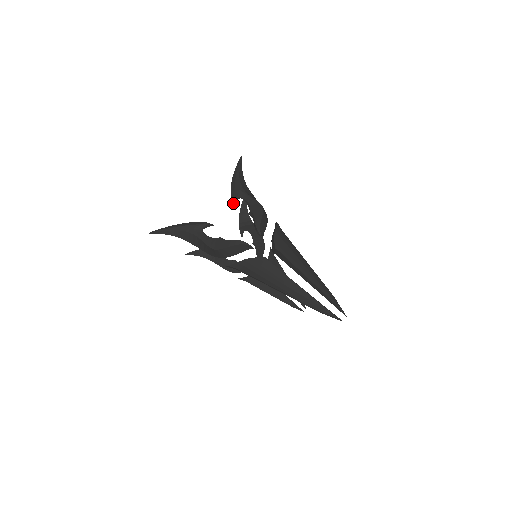
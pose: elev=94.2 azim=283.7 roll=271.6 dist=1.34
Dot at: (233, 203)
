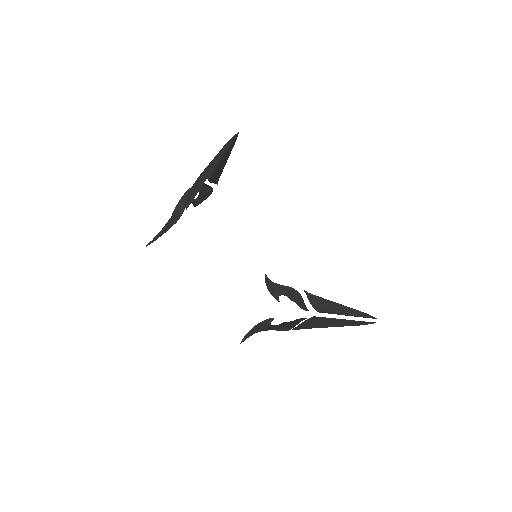
Dot at: occluded
